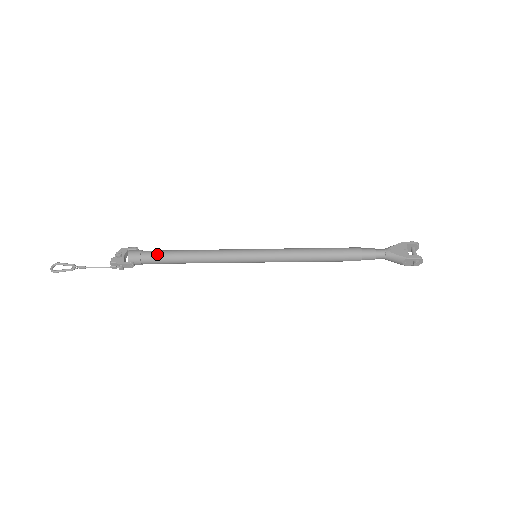
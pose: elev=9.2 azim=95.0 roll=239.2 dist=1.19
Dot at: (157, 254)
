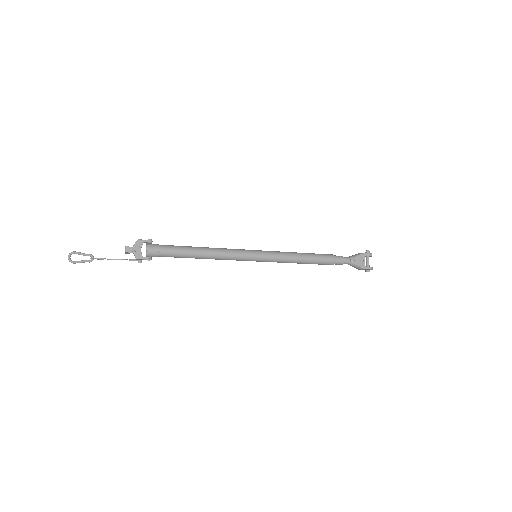
Dot at: (174, 252)
